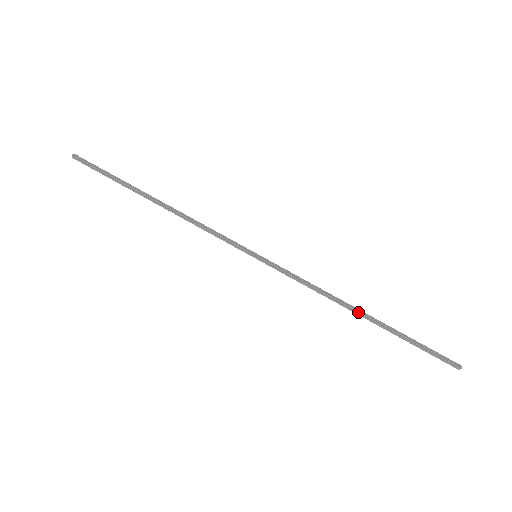
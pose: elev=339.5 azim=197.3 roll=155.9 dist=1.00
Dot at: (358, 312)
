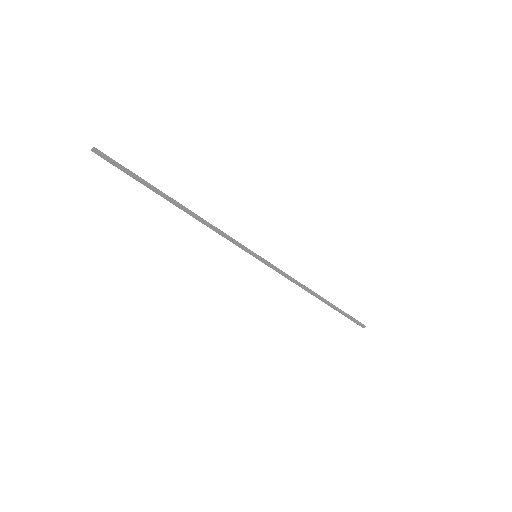
Dot at: (318, 295)
